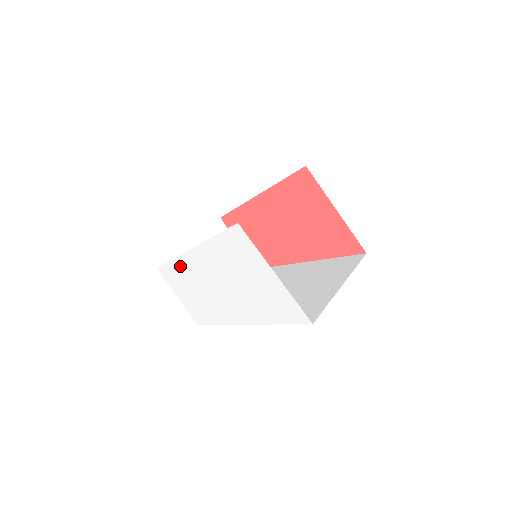
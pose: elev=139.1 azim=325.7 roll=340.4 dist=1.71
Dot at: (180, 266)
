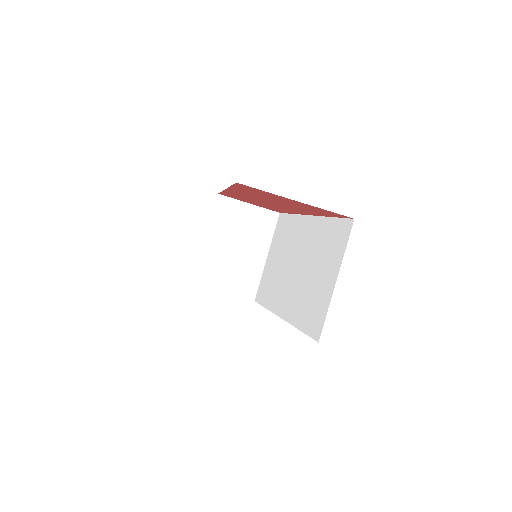
Dot at: occluded
